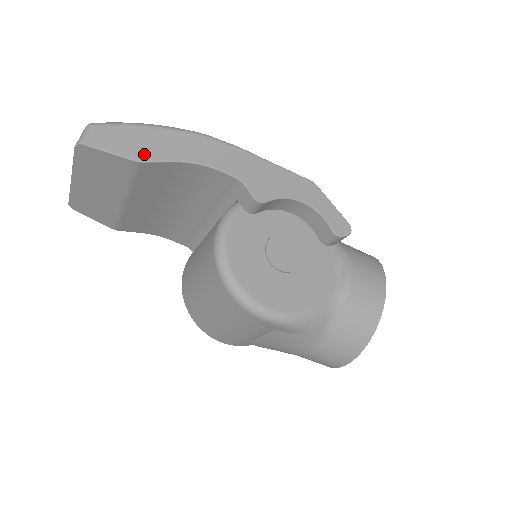
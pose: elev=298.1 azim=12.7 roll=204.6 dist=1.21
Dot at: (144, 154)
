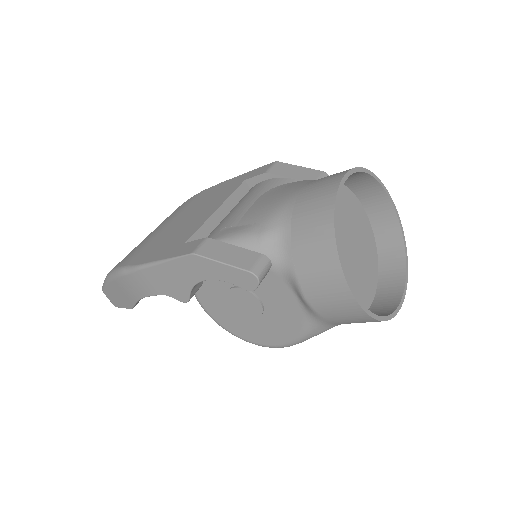
Dot at: (127, 304)
